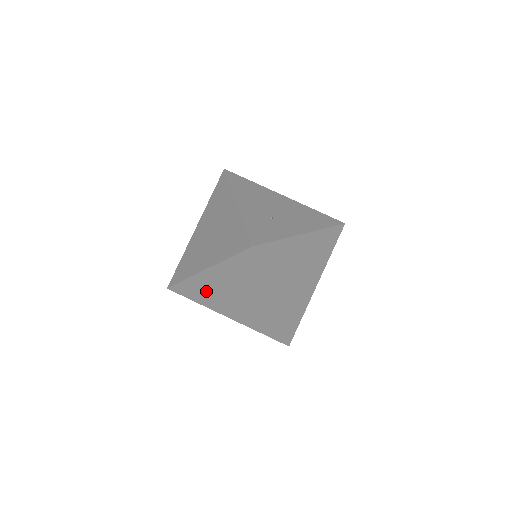
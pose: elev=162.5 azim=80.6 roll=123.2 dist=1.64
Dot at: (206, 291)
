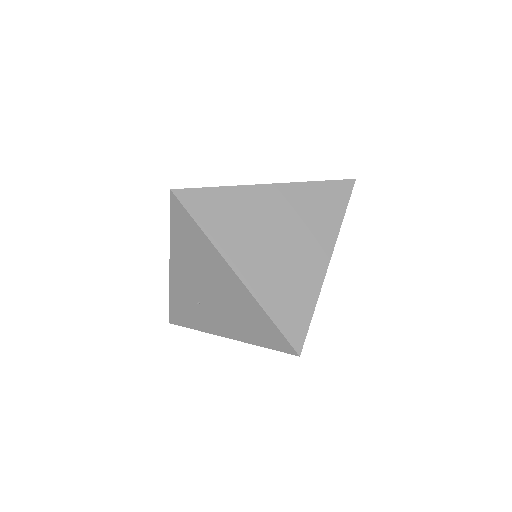
Dot at: occluded
